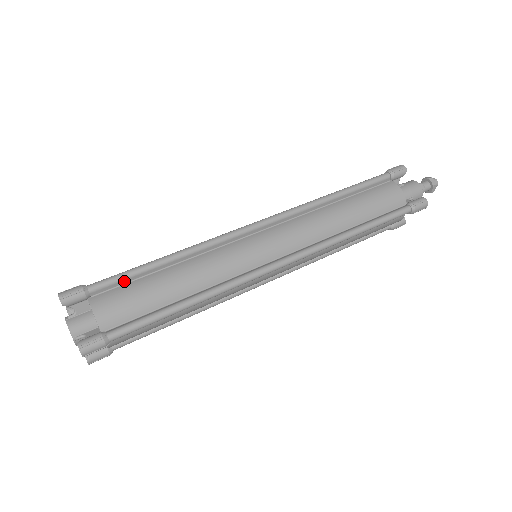
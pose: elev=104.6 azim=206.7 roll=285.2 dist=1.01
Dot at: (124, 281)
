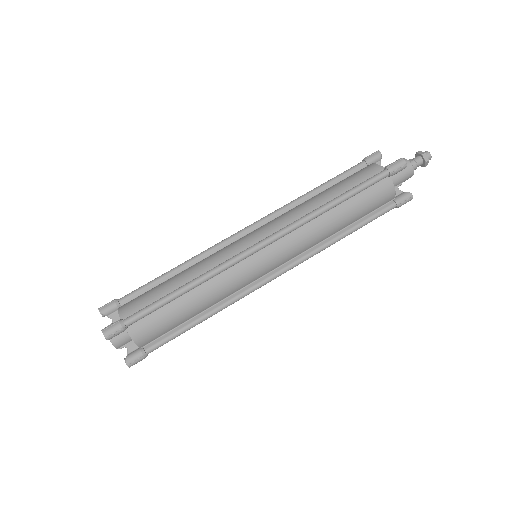
Dot at: (144, 290)
